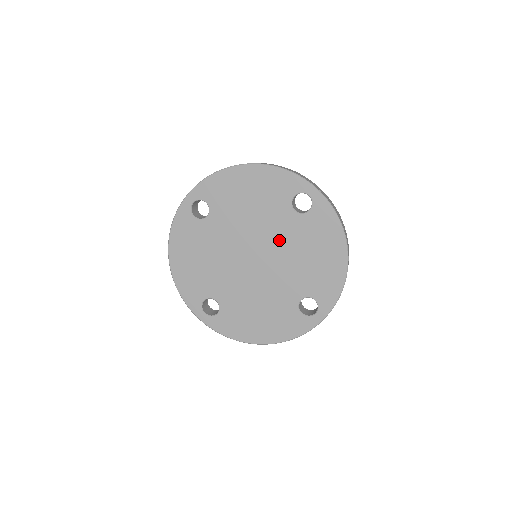
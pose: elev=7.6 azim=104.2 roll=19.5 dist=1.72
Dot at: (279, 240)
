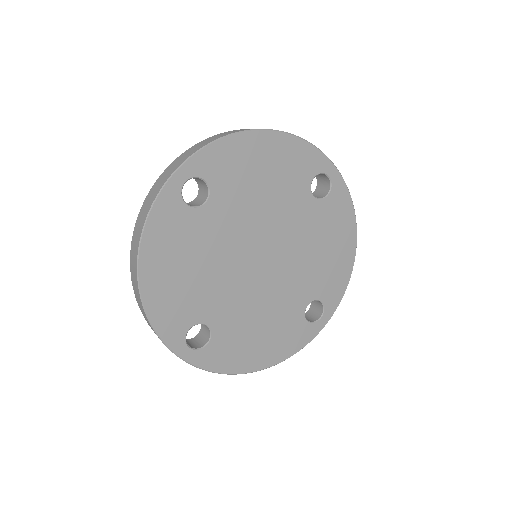
Dot at: (293, 233)
